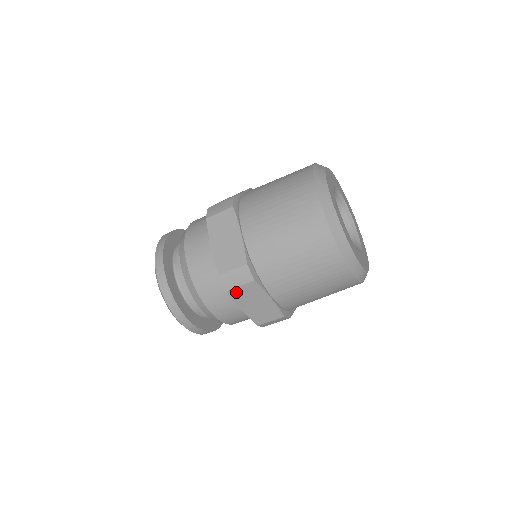
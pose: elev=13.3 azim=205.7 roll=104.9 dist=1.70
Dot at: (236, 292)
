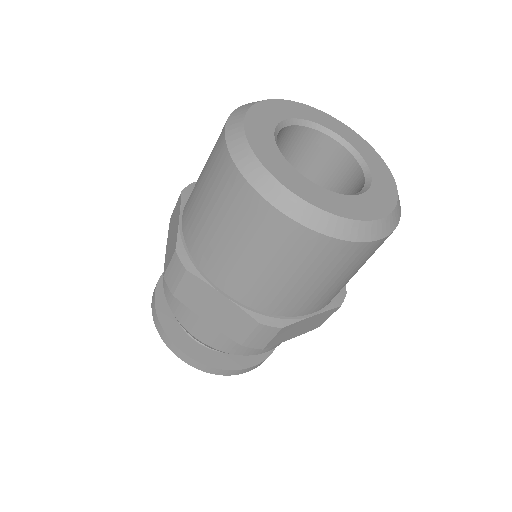
Dot at: (183, 294)
